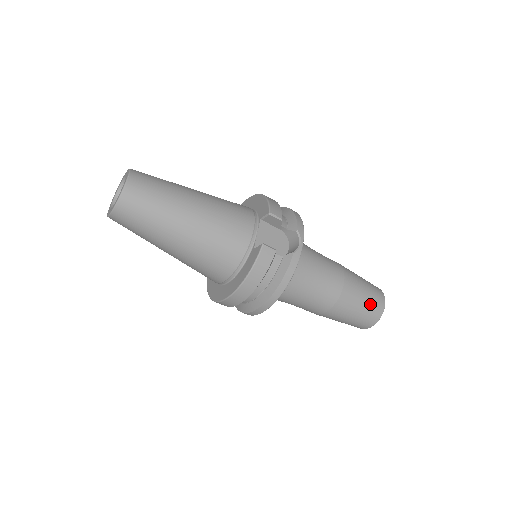
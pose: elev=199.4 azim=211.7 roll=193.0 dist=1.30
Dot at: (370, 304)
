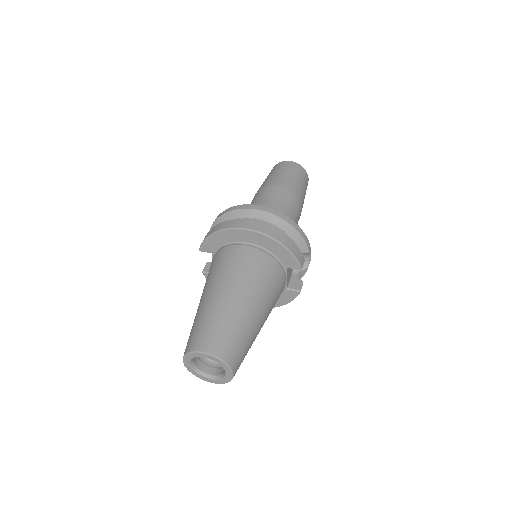
Dot at: occluded
